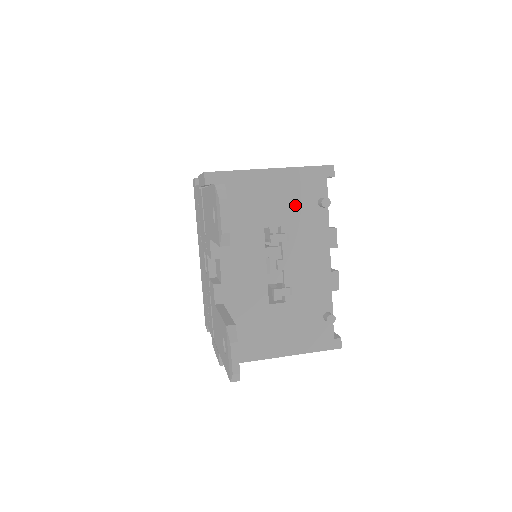
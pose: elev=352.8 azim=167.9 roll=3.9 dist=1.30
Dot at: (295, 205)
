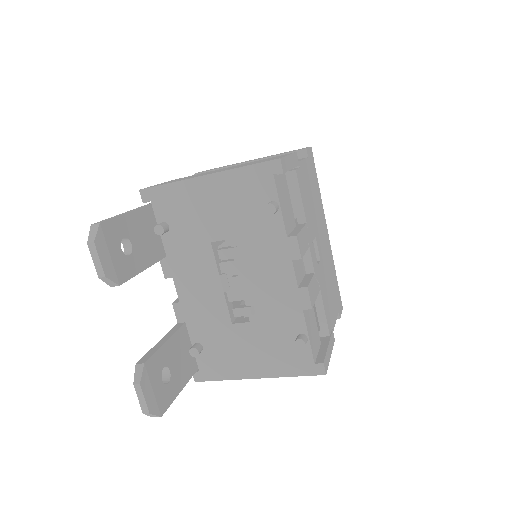
Dot at: (241, 213)
